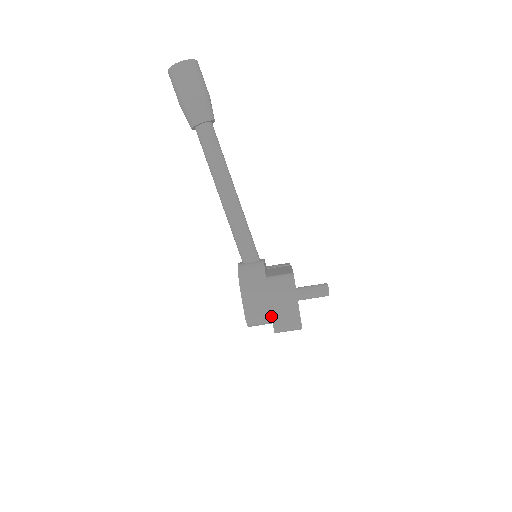
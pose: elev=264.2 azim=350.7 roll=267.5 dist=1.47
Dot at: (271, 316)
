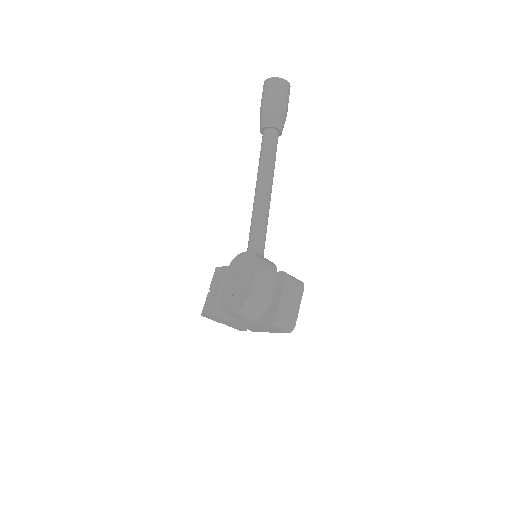
Dot at: (266, 309)
